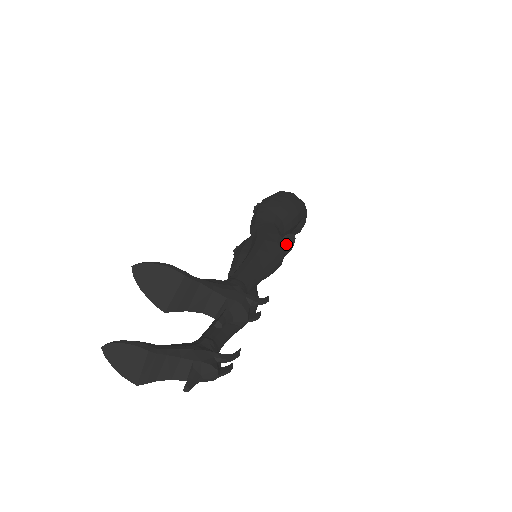
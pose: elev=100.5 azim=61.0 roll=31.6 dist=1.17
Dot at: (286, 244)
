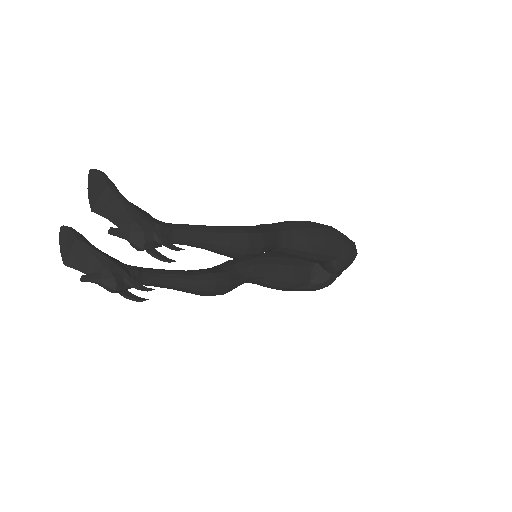
Dot at: (316, 277)
